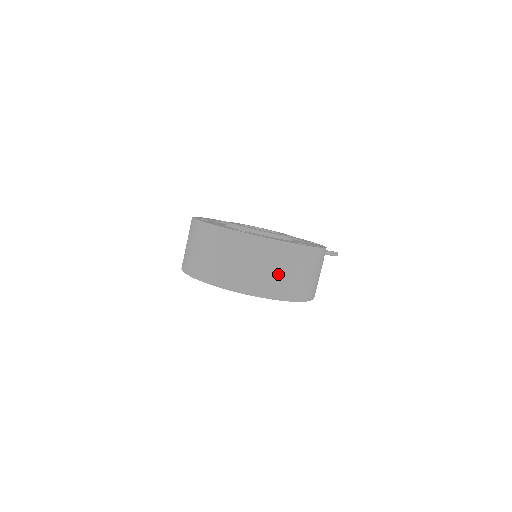
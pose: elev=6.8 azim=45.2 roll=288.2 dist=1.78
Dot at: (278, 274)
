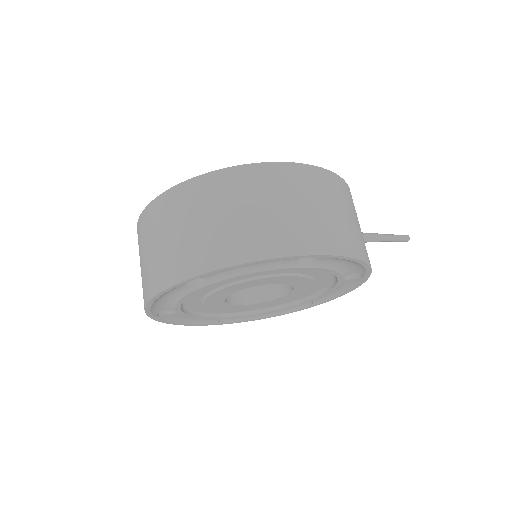
Dot at: (254, 216)
